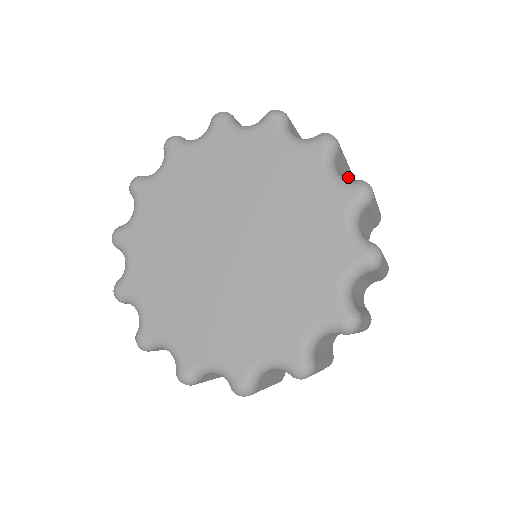
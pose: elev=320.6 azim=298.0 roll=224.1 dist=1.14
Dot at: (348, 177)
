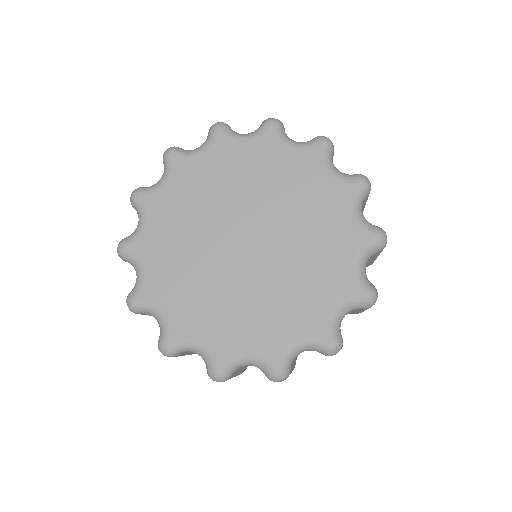
Dot at: occluded
